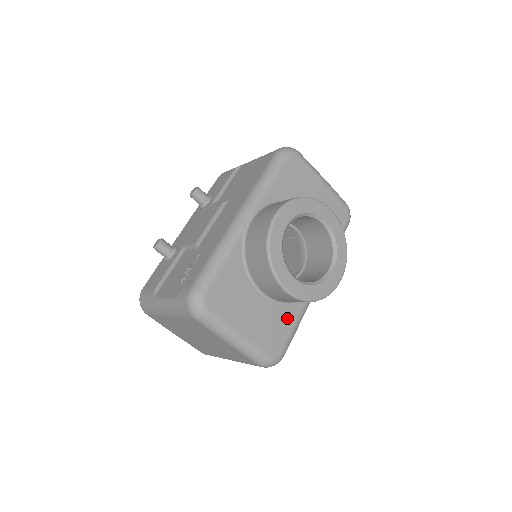
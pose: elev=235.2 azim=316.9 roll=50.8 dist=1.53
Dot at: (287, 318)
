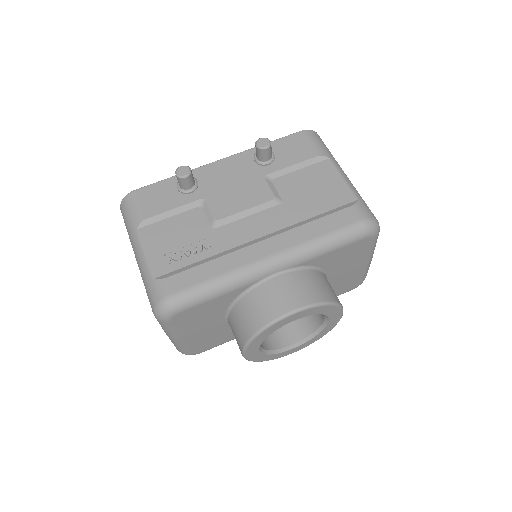
Dot at: (229, 336)
